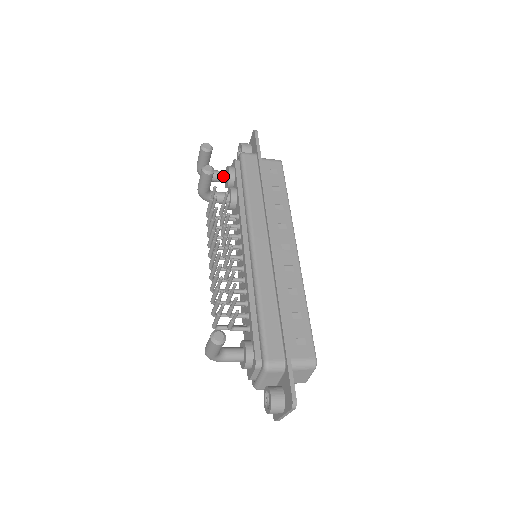
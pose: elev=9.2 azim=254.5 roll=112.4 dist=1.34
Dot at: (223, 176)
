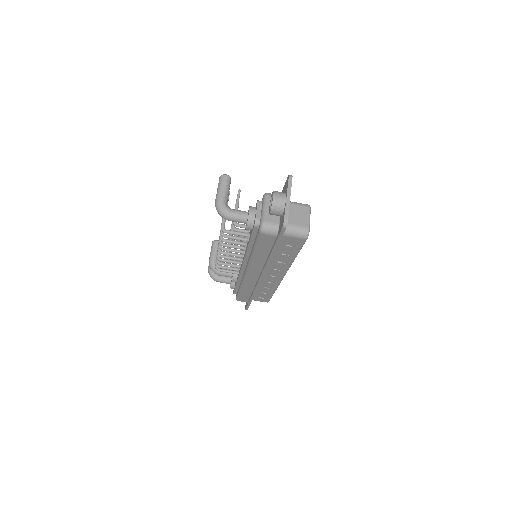
Dot at: occluded
